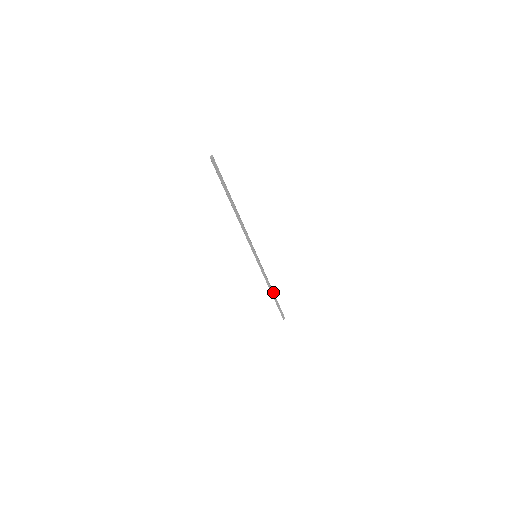
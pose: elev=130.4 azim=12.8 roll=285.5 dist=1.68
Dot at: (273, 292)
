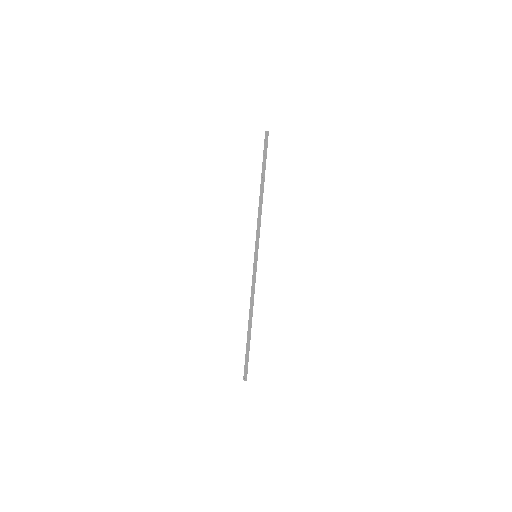
Dot at: (251, 321)
